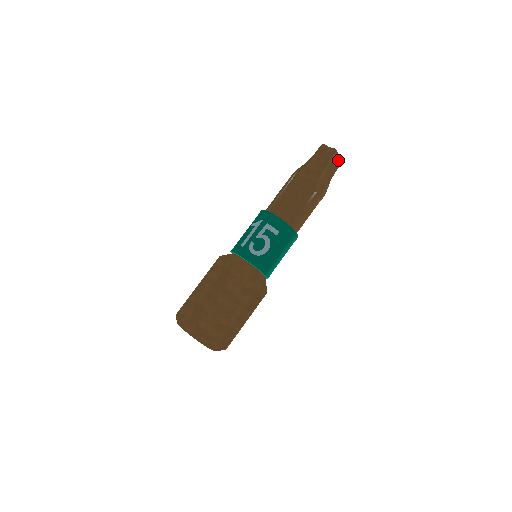
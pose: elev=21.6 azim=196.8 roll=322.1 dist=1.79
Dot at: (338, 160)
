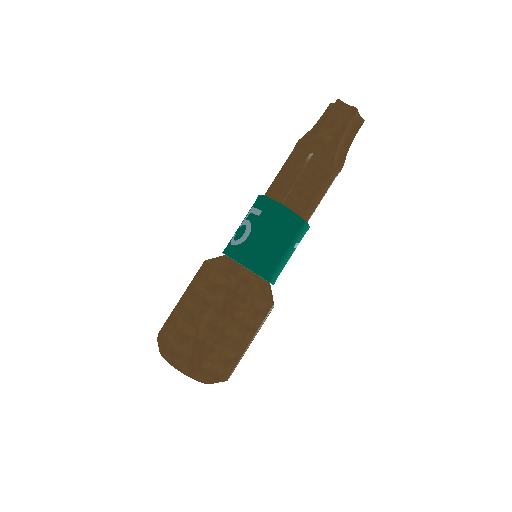
Dot at: (348, 111)
